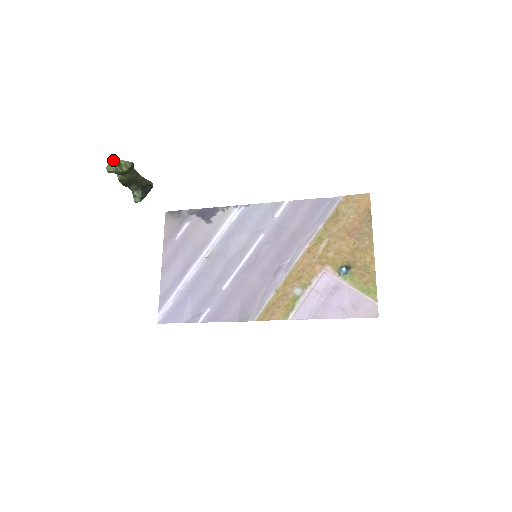
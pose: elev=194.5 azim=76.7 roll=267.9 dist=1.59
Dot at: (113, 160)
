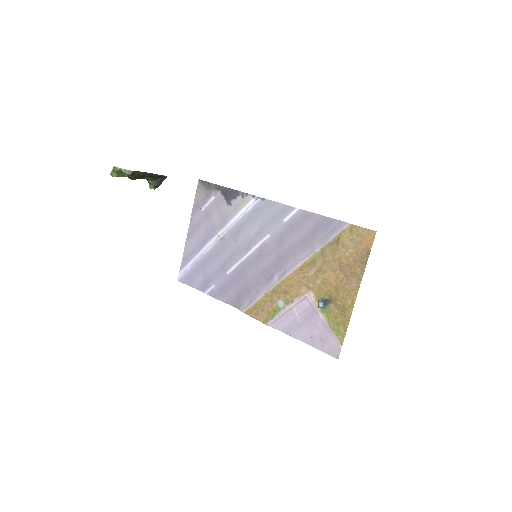
Dot at: (115, 168)
